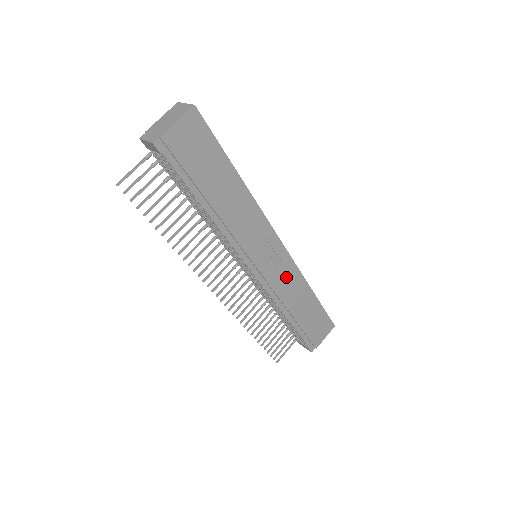
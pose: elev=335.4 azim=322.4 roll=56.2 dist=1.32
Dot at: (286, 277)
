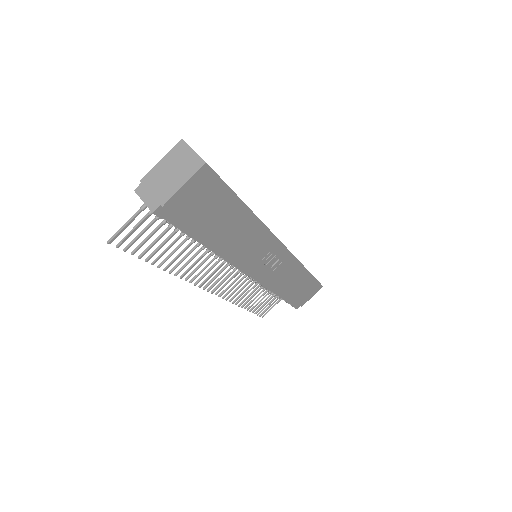
Dot at: (284, 270)
